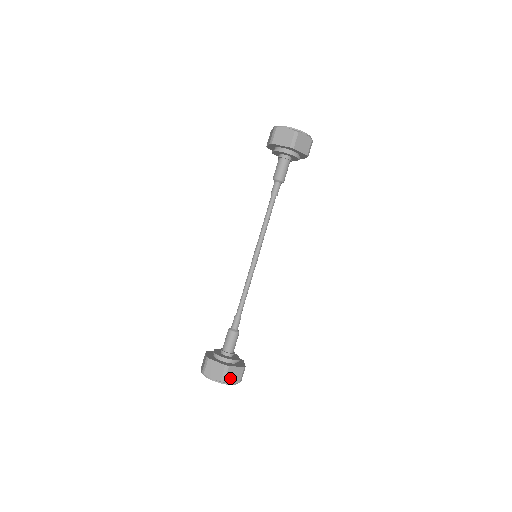
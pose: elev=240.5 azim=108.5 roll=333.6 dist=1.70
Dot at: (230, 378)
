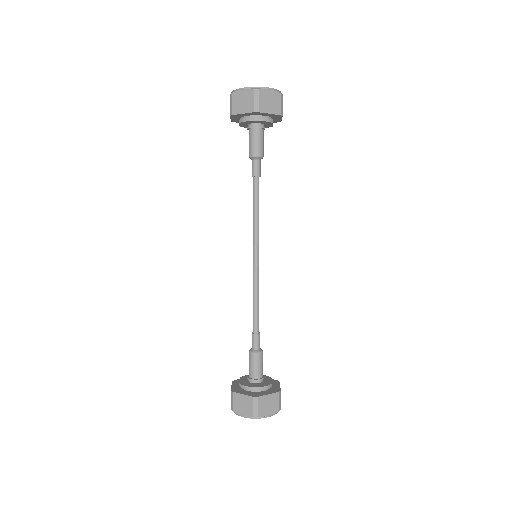
Dot at: (264, 410)
